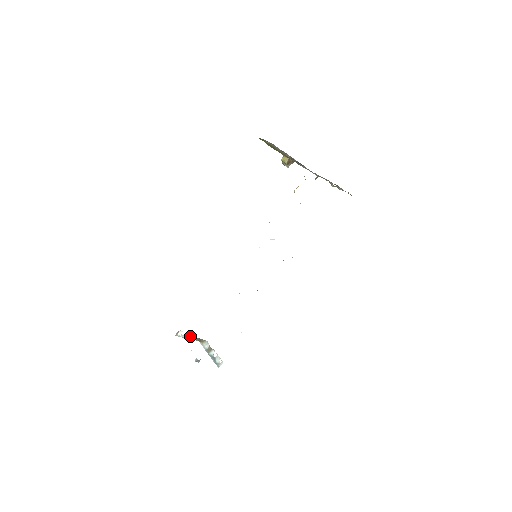
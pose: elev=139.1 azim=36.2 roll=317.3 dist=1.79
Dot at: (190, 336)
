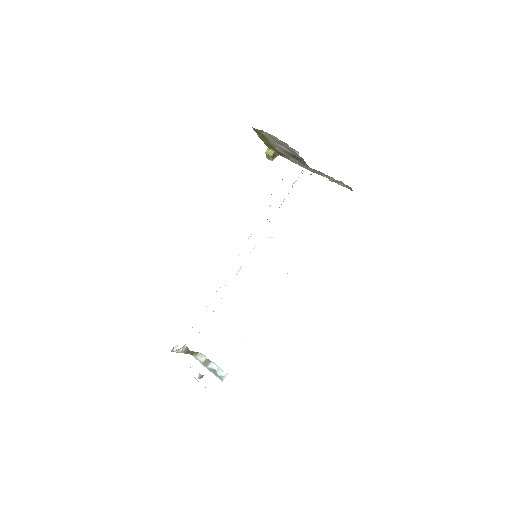
Dot at: (184, 350)
